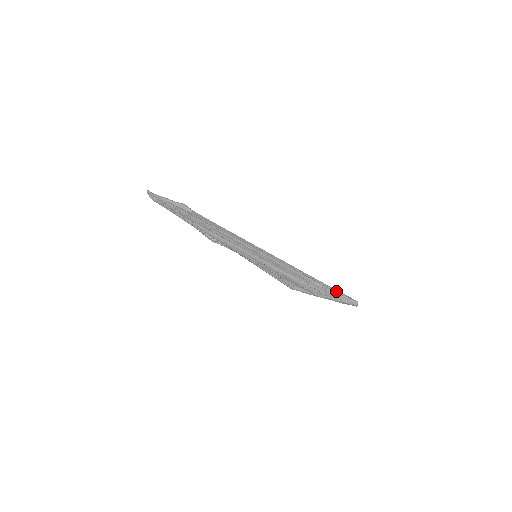
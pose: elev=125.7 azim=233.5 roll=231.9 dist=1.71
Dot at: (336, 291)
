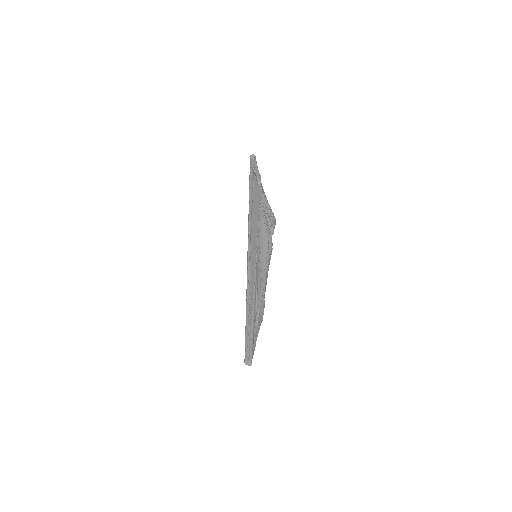
Dot at: (247, 336)
